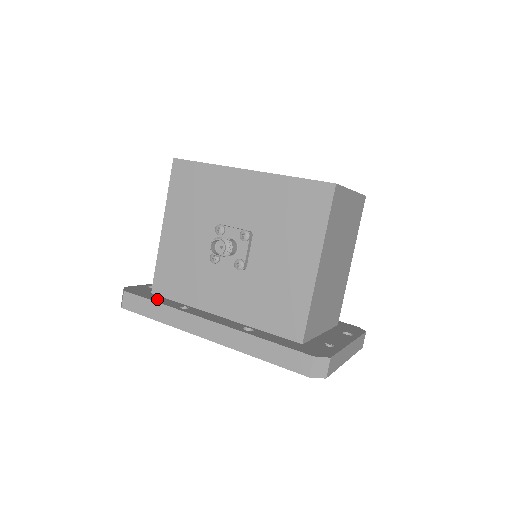
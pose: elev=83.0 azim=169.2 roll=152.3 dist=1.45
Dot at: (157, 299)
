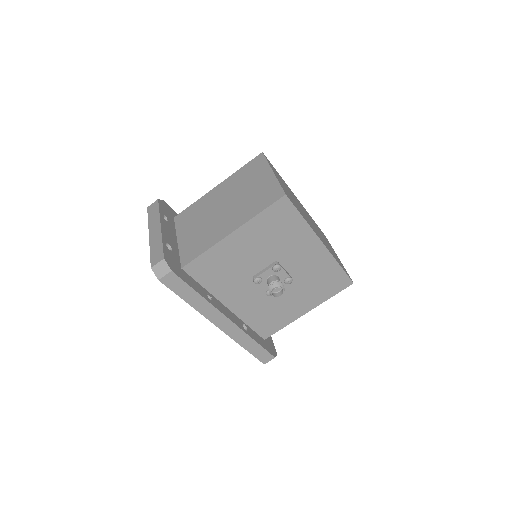
Dot at: (193, 285)
